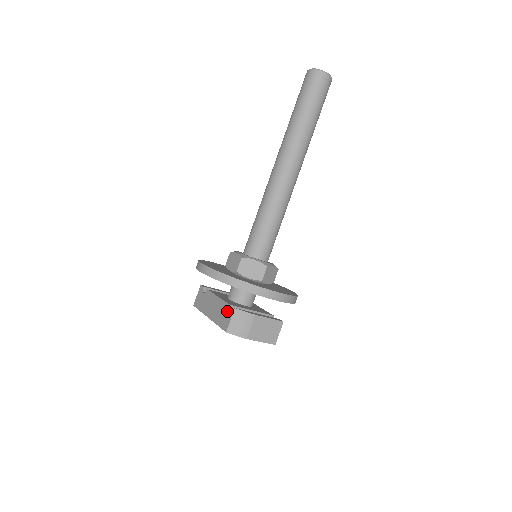
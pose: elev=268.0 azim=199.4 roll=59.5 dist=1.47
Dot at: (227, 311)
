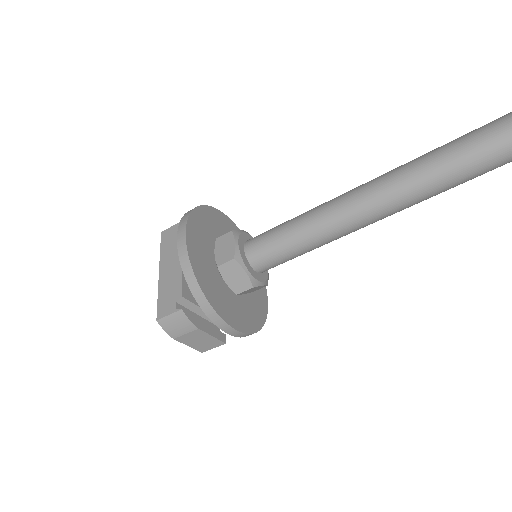
Dot at: (175, 299)
